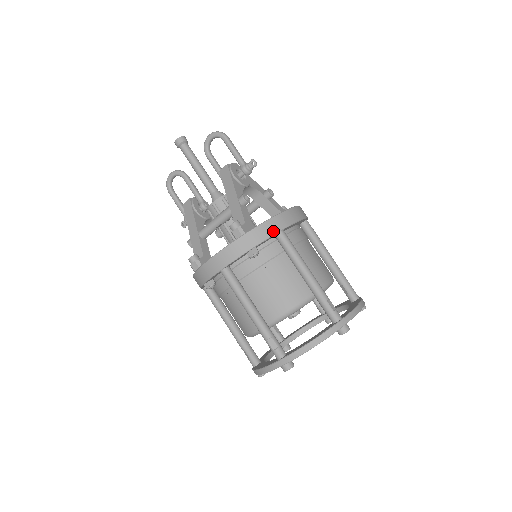
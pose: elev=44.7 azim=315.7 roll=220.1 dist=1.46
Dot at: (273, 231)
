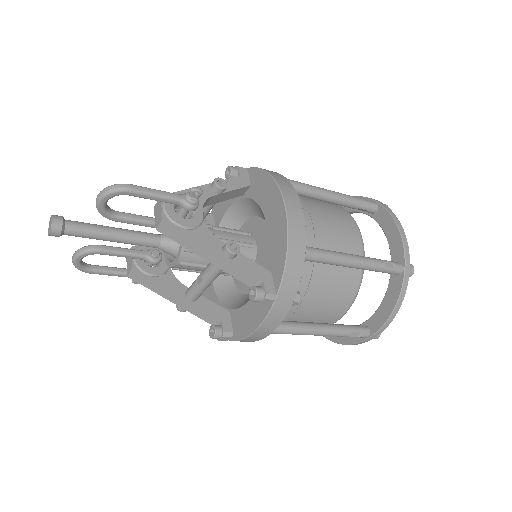
Dot at: (300, 264)
